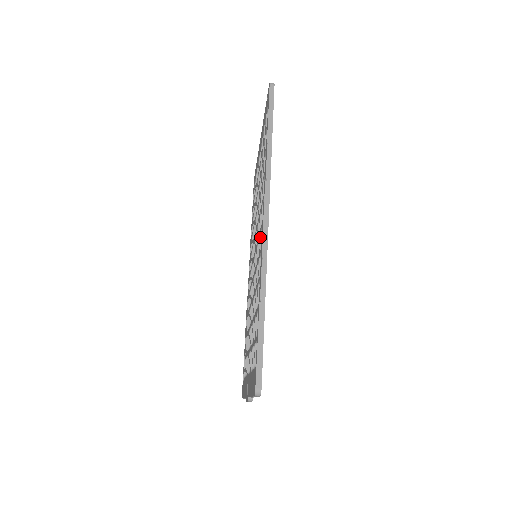
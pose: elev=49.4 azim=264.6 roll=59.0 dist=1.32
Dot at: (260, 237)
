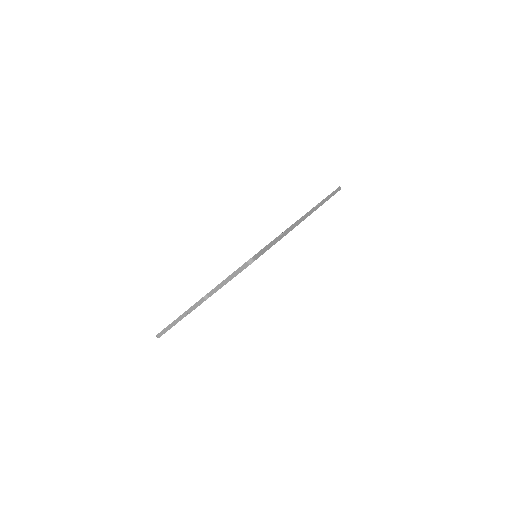
Dot at: occluded
